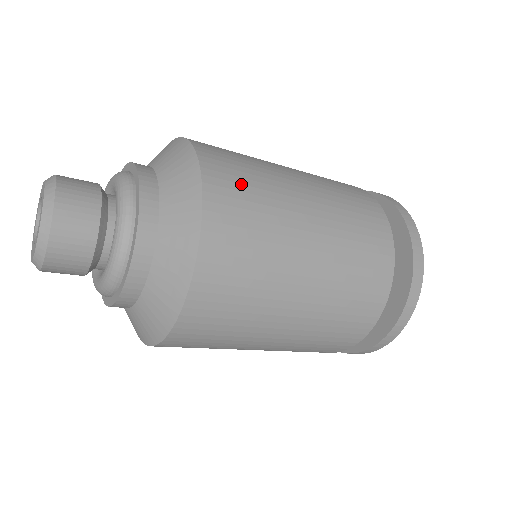
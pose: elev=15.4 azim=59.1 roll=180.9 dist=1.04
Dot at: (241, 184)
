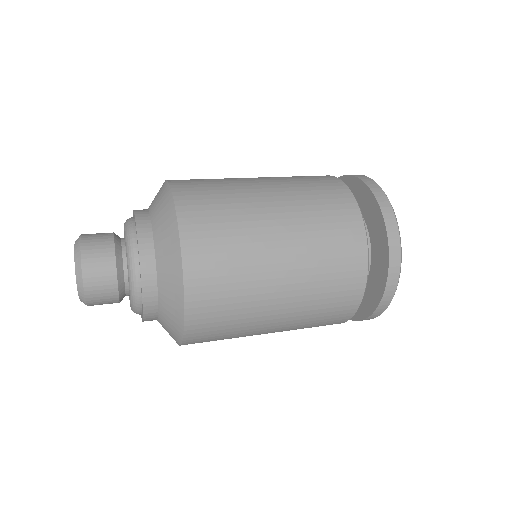
Dot at: (205, 191)
